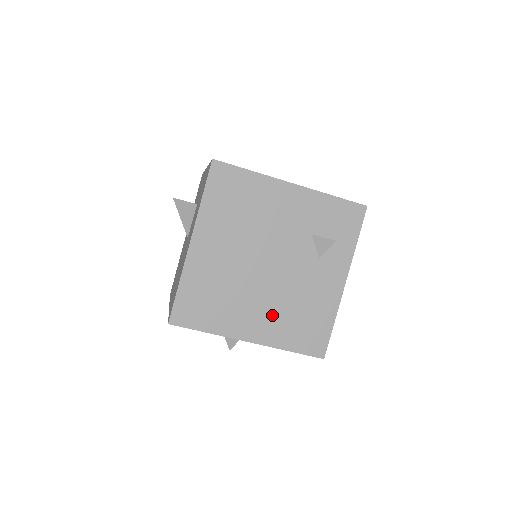
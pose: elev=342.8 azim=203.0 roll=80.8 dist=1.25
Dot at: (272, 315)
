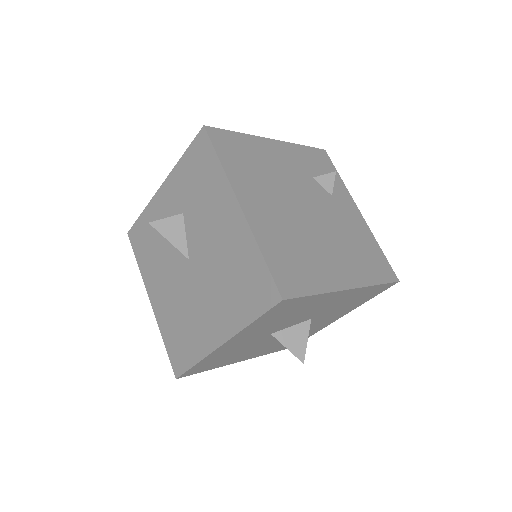
Dot at: (344, 256)
